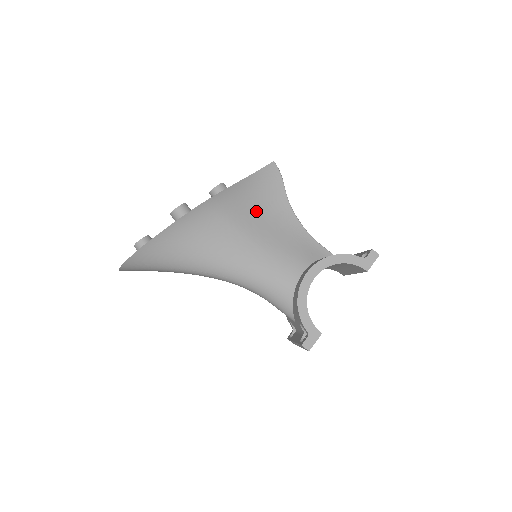
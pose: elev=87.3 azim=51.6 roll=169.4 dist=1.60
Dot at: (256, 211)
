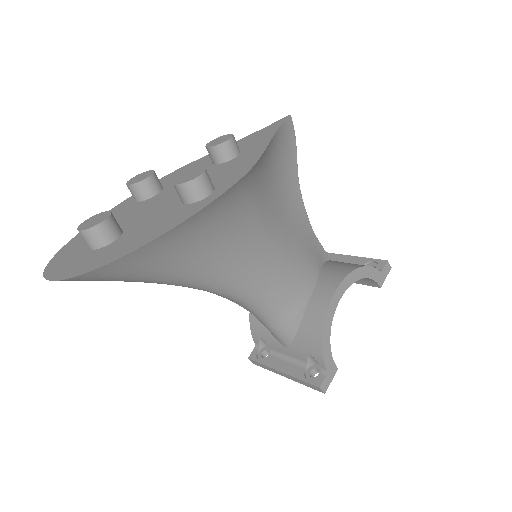
Dot at: (274, 191)
